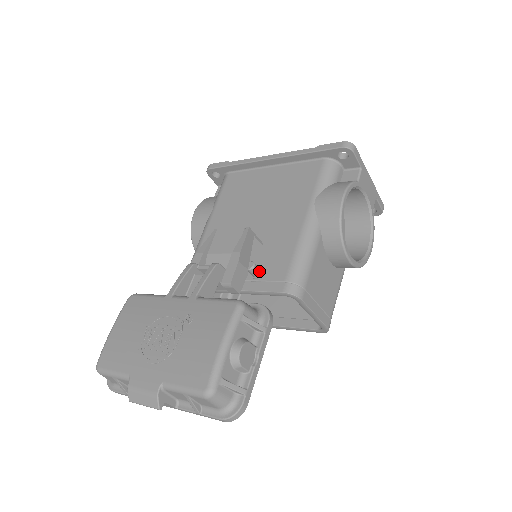
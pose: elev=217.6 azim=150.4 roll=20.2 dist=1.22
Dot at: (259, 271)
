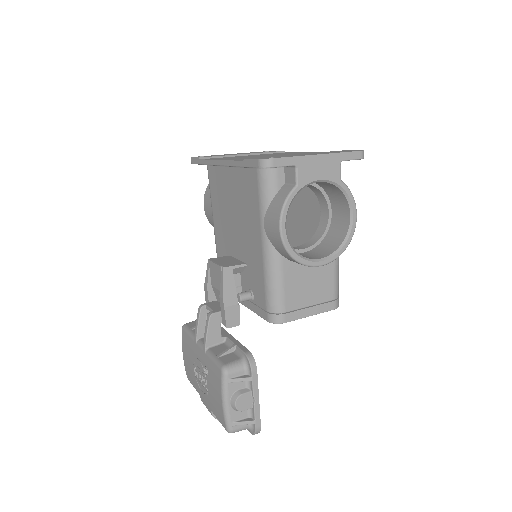
Dot at: (249, 297)
